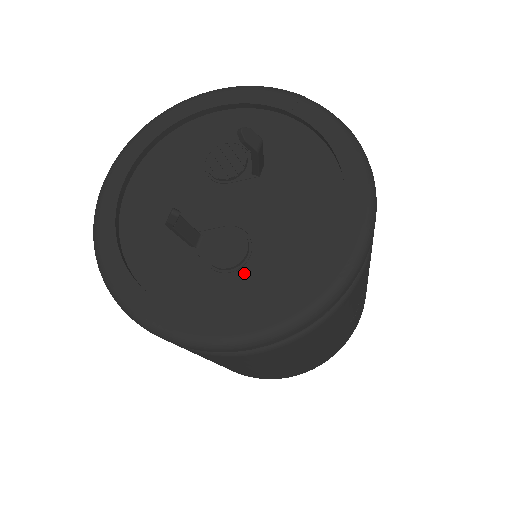
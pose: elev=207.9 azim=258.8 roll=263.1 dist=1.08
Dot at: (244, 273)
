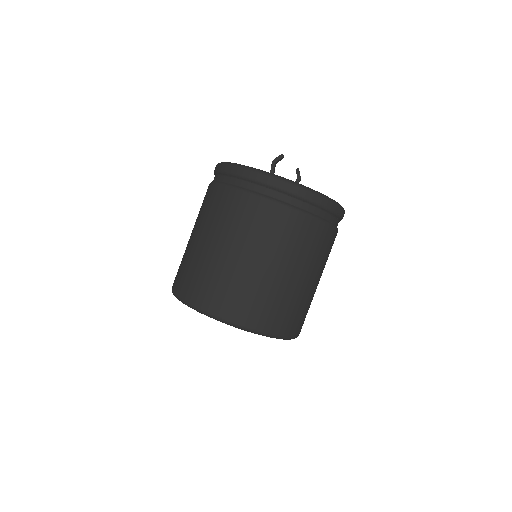
Dot at: occluded
